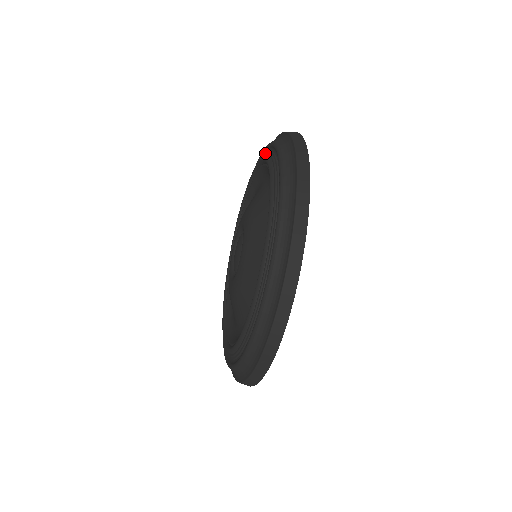
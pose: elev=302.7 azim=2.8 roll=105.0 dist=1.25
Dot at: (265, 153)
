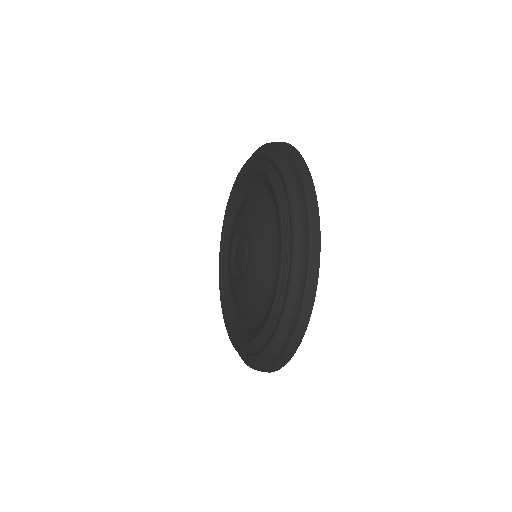
Dot at: (276, 170)
